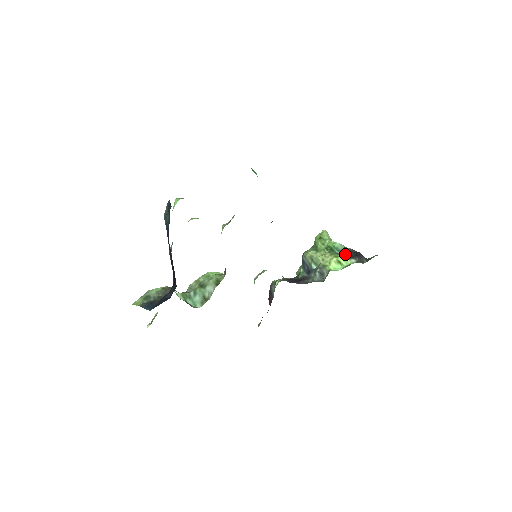
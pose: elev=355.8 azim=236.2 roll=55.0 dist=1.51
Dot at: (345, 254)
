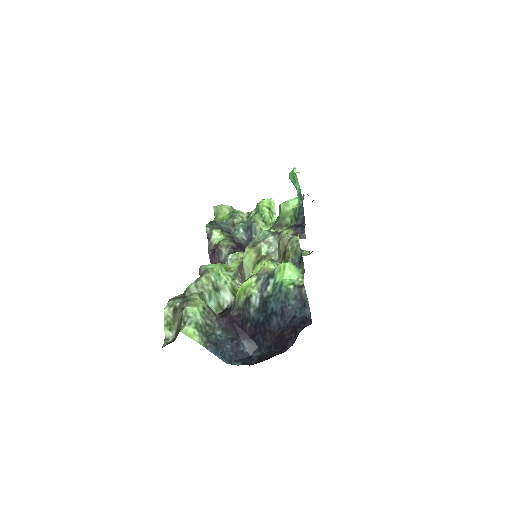
Dot at: occluded
